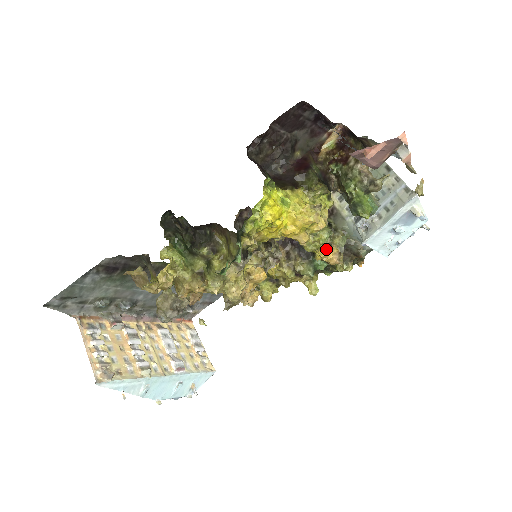
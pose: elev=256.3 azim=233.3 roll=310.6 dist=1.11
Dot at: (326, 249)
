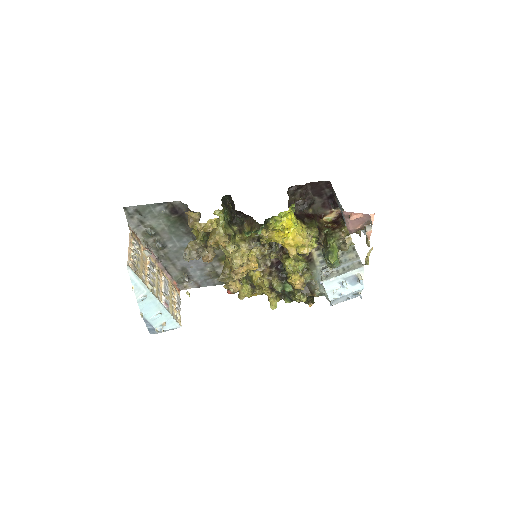
Dot at: (297, 276)
